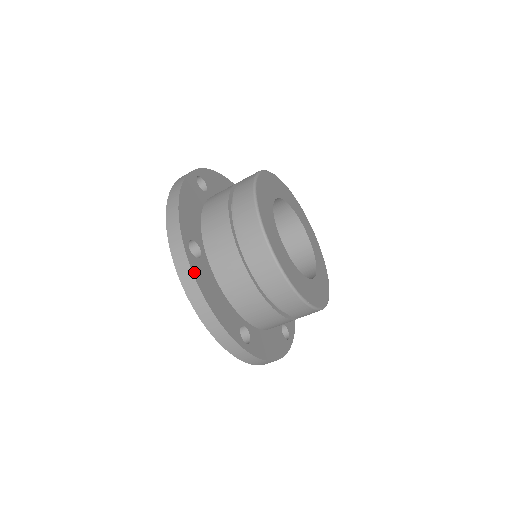
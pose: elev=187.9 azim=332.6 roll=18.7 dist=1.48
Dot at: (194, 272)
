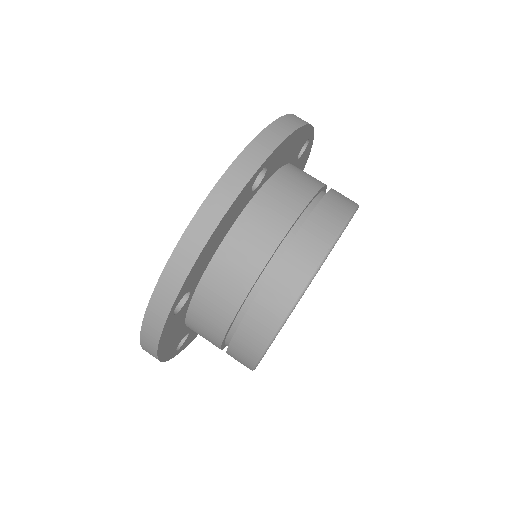
Dot at: (162, 336)
